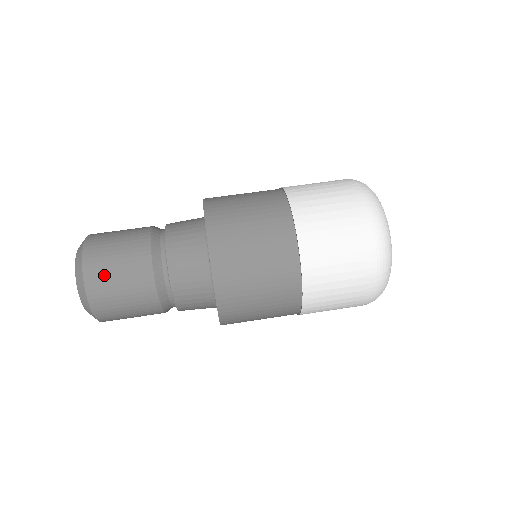
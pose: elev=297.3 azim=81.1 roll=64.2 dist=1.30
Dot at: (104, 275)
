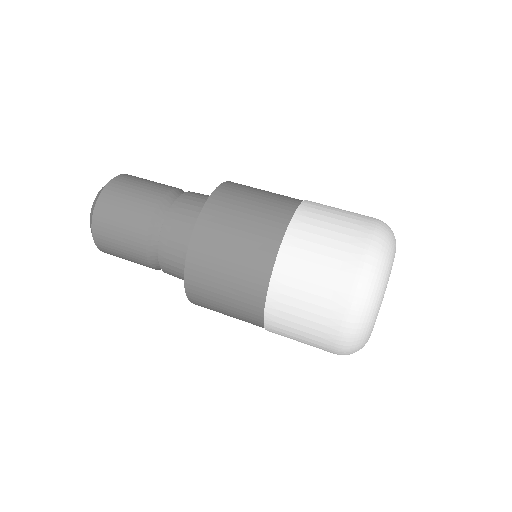
Dot at: (107, 236)
